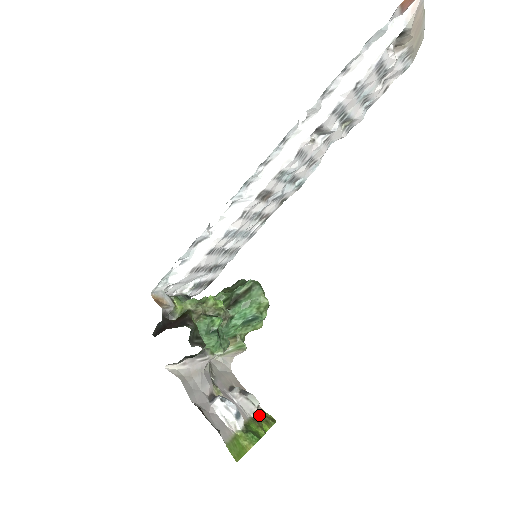
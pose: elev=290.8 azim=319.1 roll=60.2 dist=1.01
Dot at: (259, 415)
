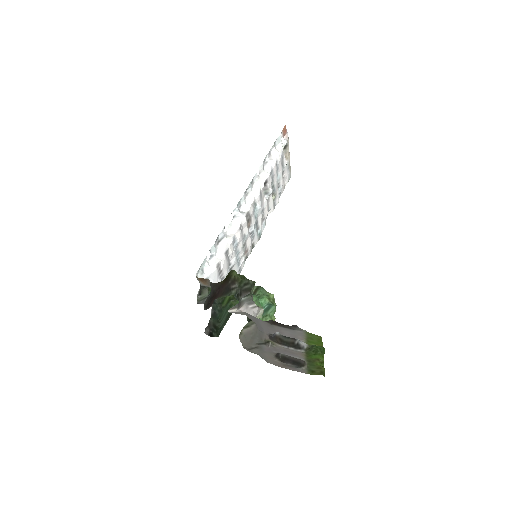
Dot at: (309, 368)
